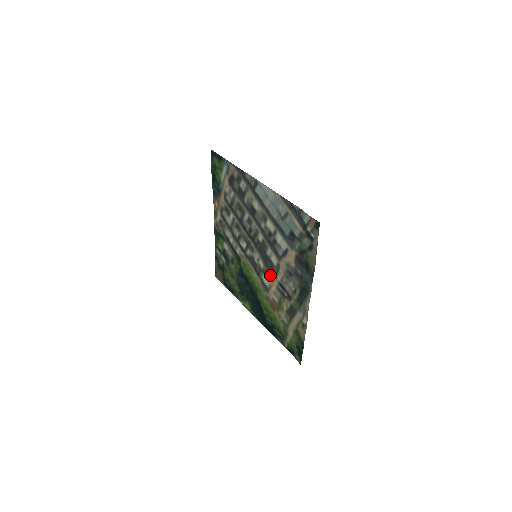
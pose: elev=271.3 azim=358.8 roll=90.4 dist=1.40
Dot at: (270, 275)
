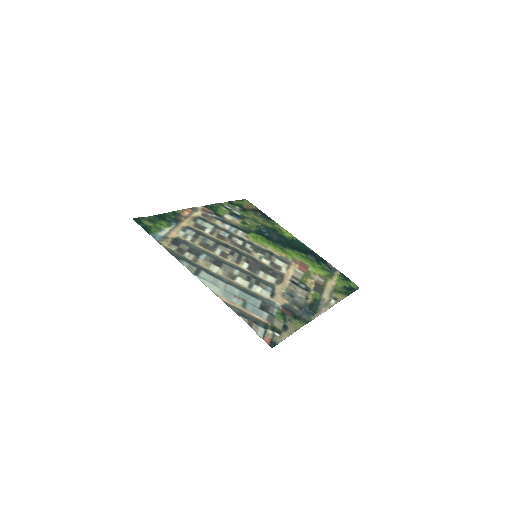
Dot at: (279, 272)
